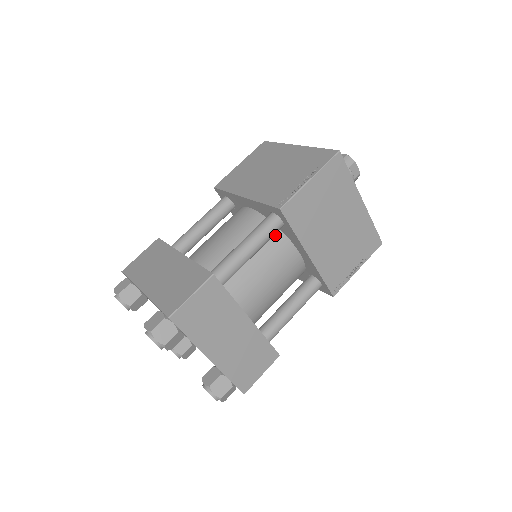
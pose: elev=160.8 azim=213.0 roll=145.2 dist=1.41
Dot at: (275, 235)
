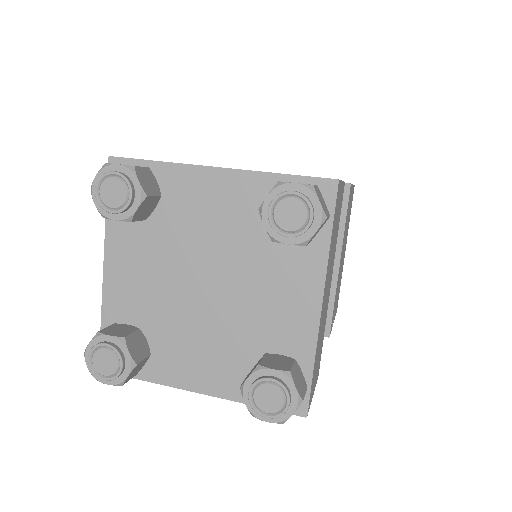
Dot at: occluded
